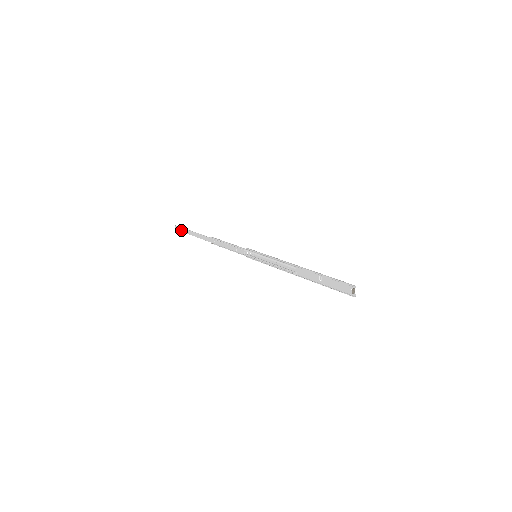
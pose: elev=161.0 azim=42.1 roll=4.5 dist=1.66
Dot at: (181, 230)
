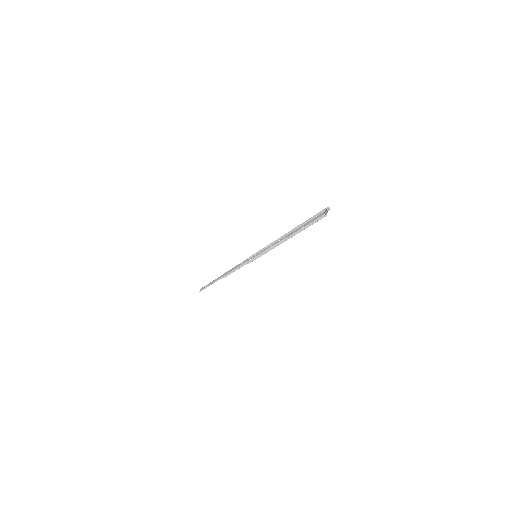
Dot at: (204, 287)
